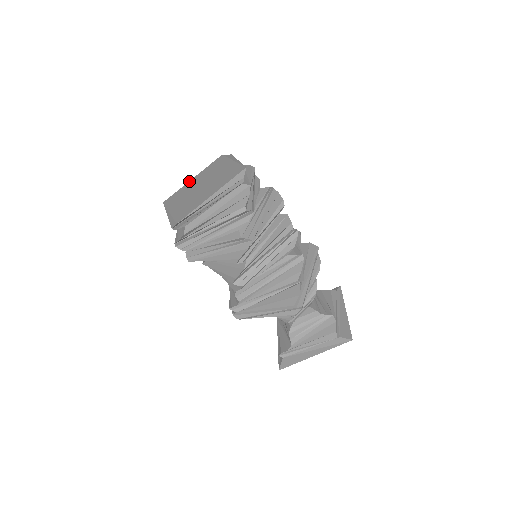
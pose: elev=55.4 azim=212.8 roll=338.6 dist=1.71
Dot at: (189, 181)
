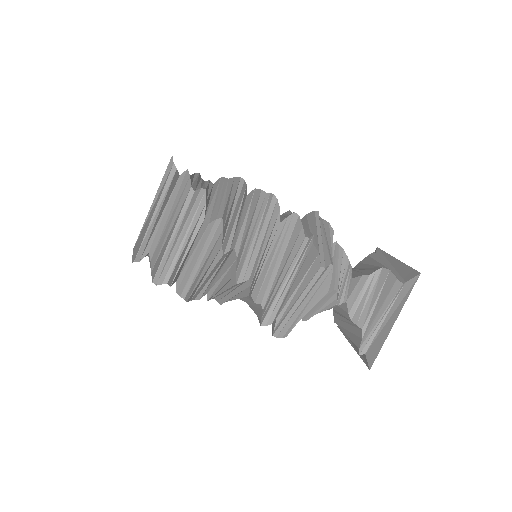
Dot at: occluded
